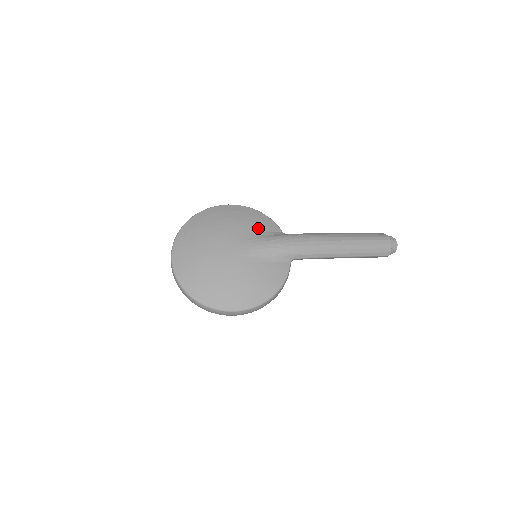
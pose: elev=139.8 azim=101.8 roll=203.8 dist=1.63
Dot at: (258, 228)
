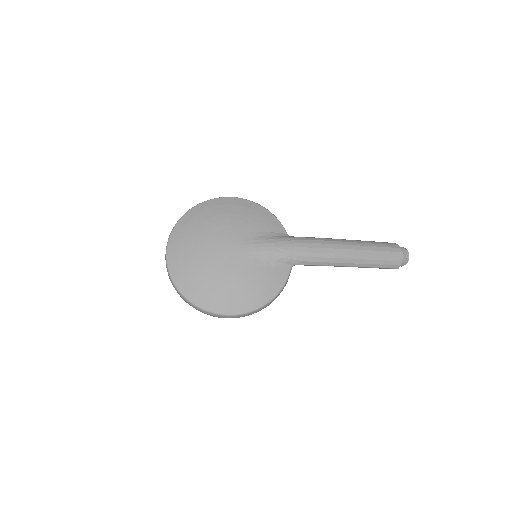
Dot at: (261, 227)
